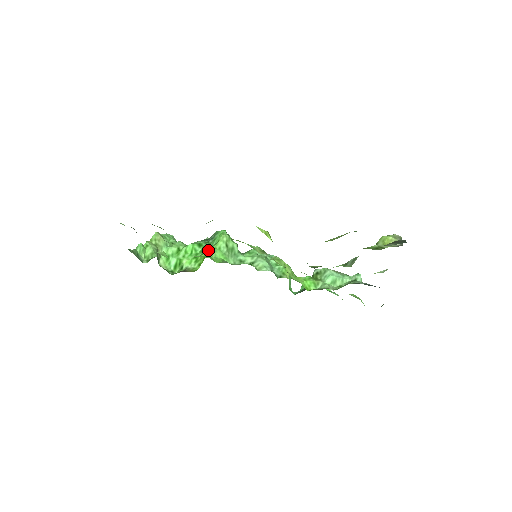
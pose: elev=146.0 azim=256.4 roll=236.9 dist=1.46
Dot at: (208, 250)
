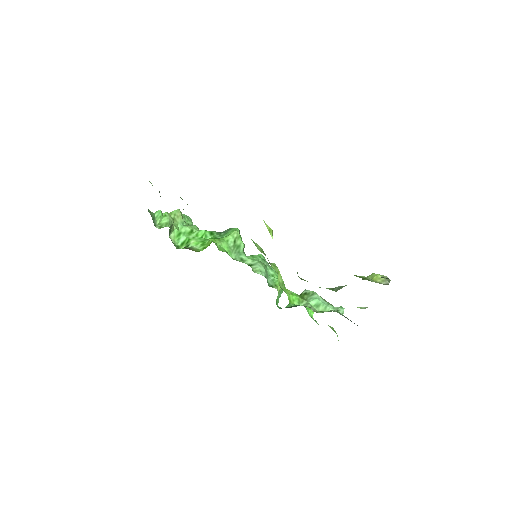
Dot at: occluded
